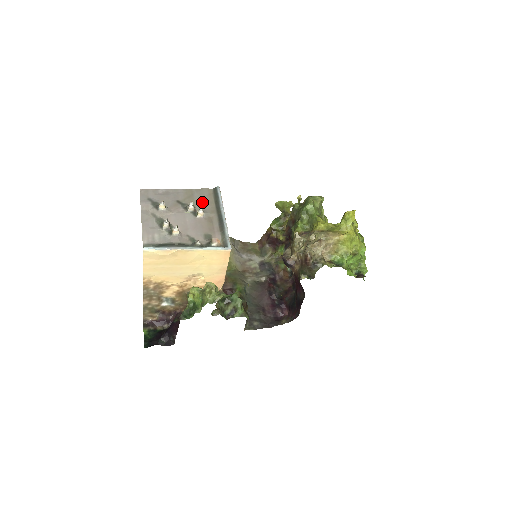
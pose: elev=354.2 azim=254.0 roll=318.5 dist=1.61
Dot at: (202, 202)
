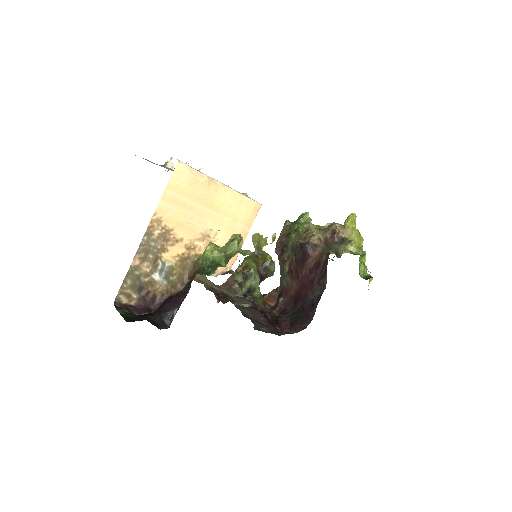
Dot at: occluded
